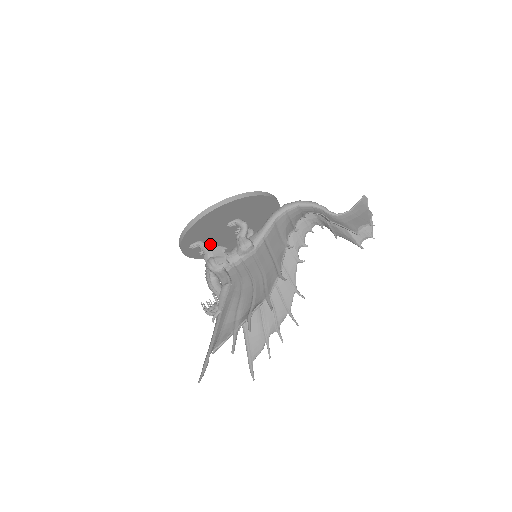
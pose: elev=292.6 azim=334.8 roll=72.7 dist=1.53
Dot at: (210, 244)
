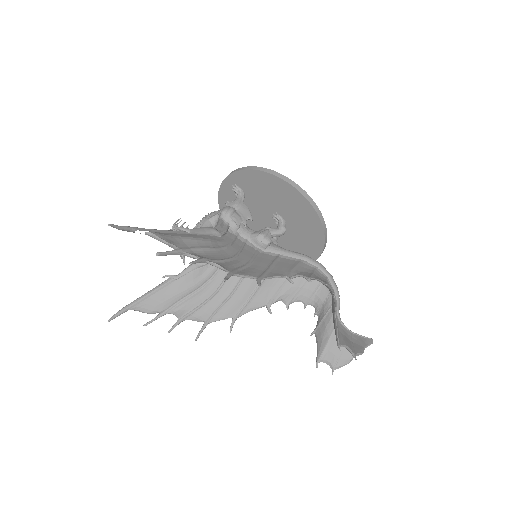
Dot at: occluded
